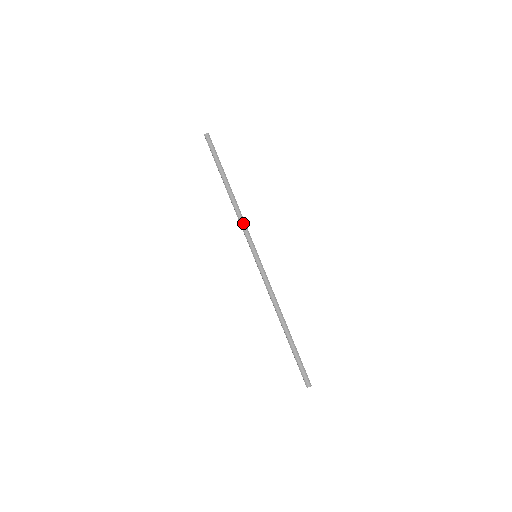
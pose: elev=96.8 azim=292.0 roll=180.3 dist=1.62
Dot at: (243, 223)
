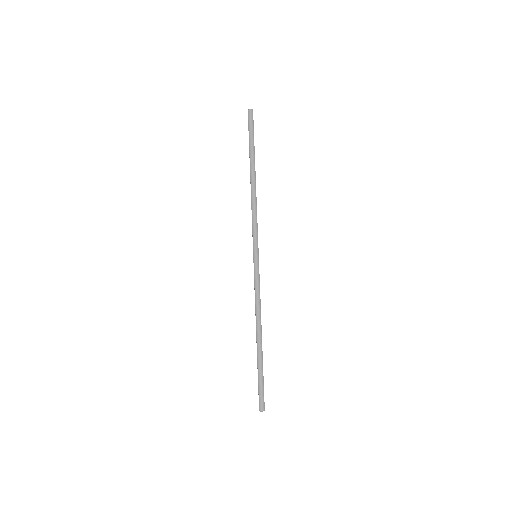
Dot at: (255, 217)
